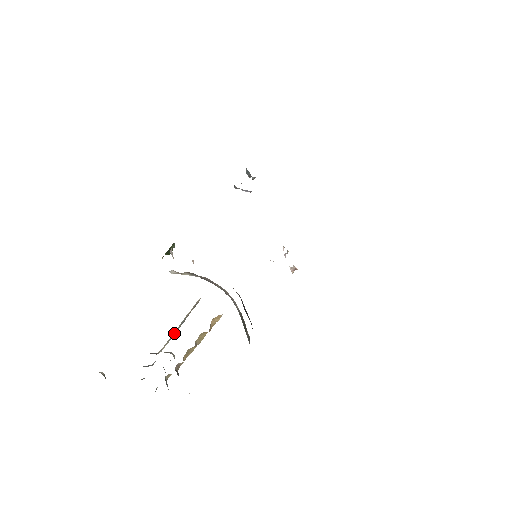
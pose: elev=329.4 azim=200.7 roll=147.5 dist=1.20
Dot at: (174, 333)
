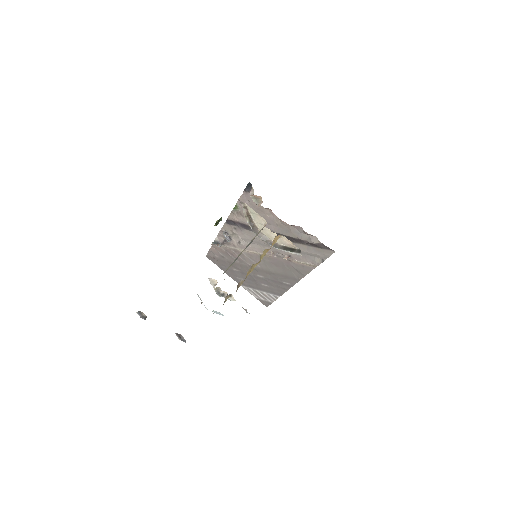
Dot at: (240, 254)
